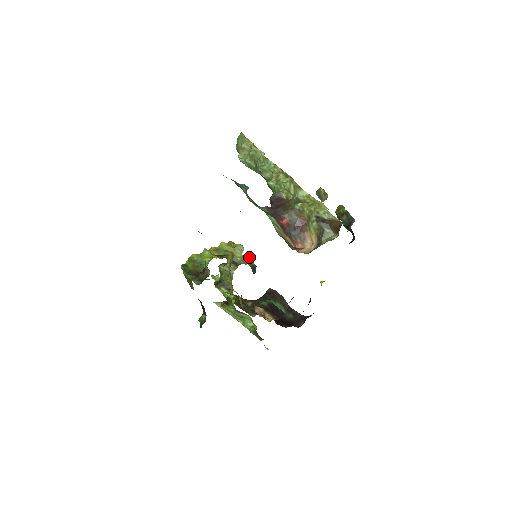
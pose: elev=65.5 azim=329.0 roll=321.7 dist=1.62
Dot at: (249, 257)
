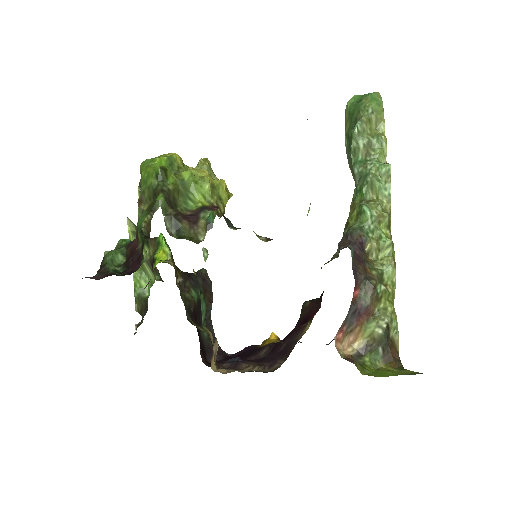
Dot at: occluded
